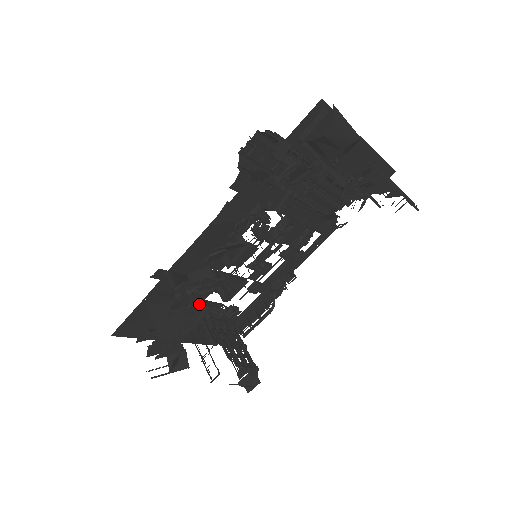
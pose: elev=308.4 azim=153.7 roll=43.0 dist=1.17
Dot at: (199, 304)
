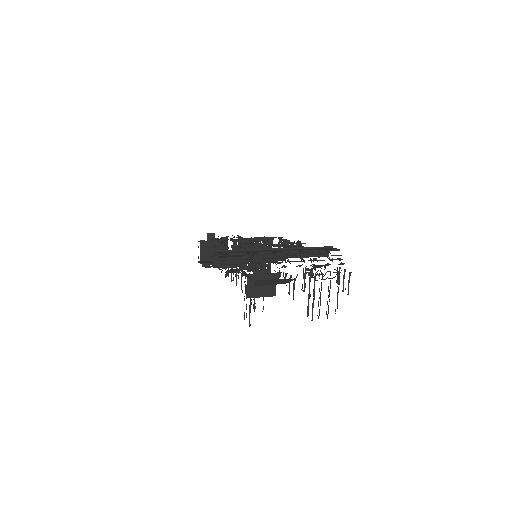
Dot at: occluded
